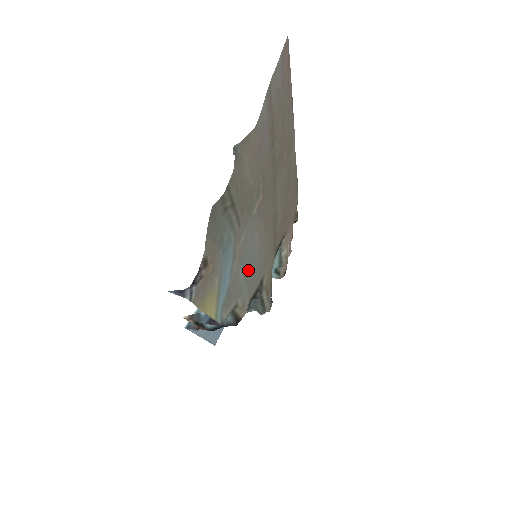
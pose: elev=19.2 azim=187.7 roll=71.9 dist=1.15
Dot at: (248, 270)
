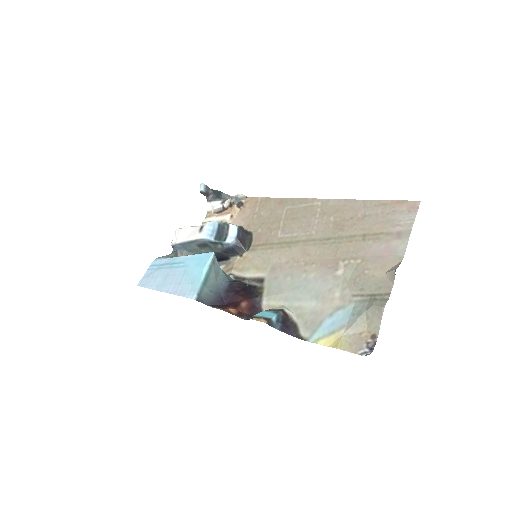
Dot at: (295, 291)
